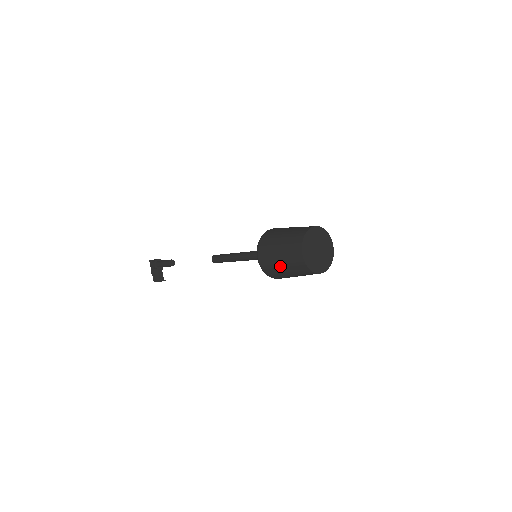
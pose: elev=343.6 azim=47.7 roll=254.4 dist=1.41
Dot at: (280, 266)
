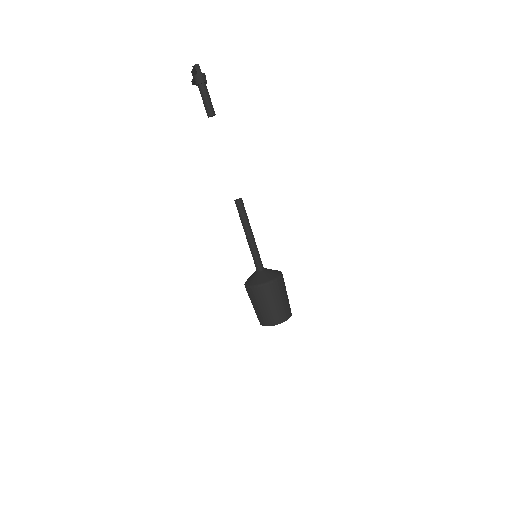
Dot at: occluded
